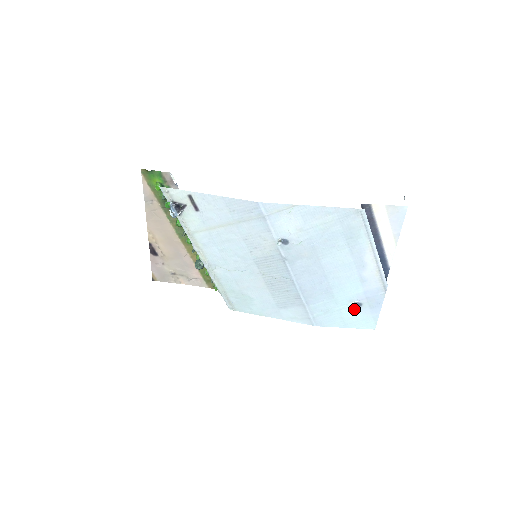
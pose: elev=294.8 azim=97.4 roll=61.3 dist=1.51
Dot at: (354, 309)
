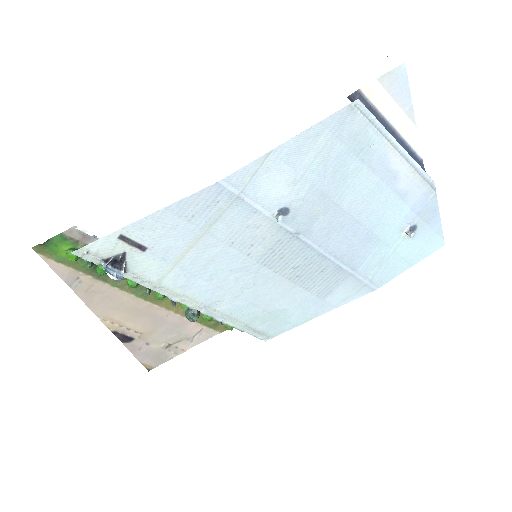
Dot at: (410, 238)
